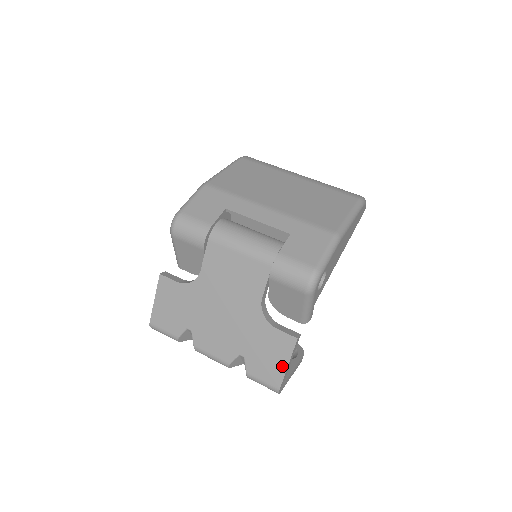
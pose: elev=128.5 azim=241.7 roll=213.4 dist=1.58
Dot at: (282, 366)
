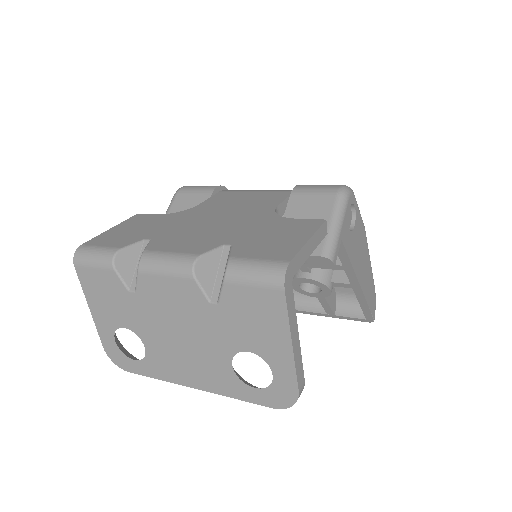
Dot at: (298, 241)
